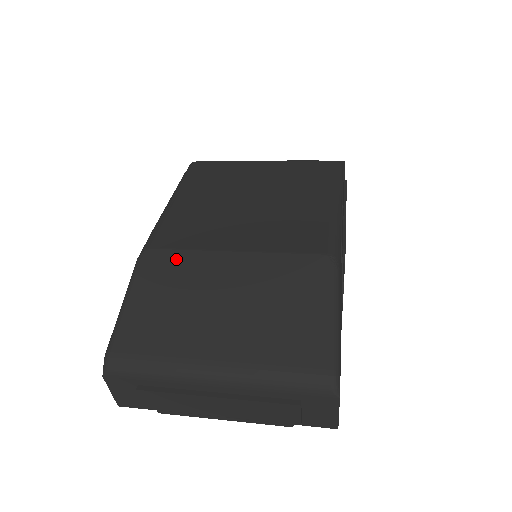
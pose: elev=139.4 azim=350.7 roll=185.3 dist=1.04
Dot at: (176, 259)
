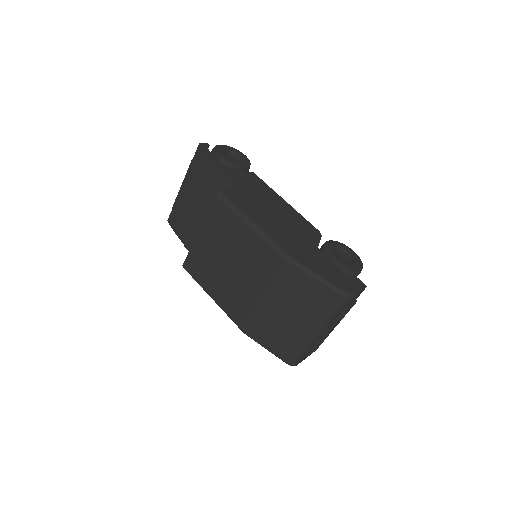
Dot at: (253, 321)
